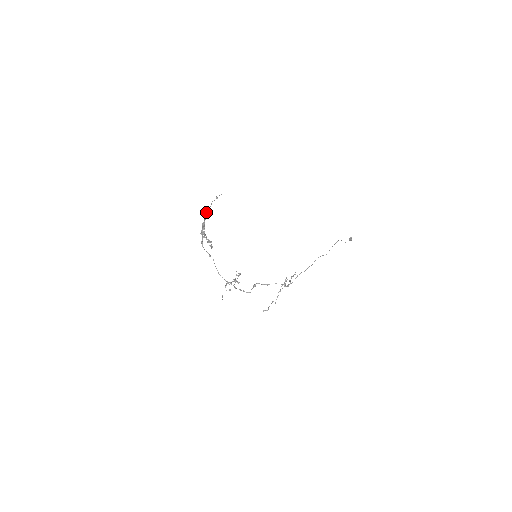
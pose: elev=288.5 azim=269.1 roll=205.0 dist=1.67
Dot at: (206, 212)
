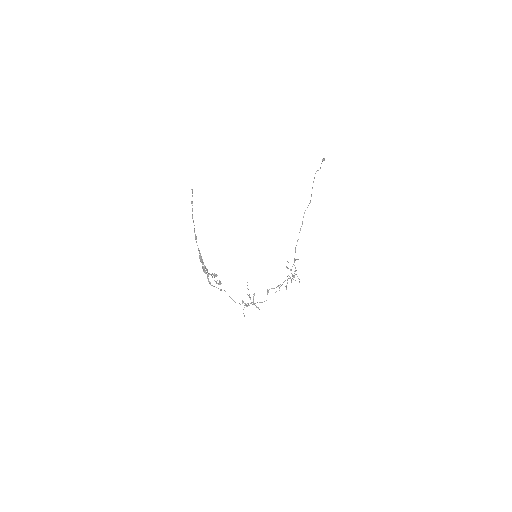
Dot at: occluded
